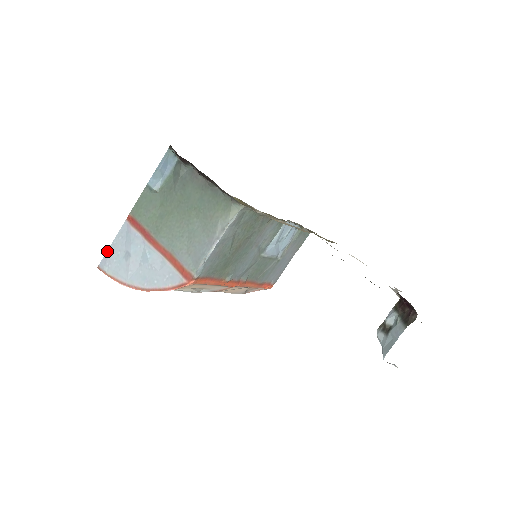
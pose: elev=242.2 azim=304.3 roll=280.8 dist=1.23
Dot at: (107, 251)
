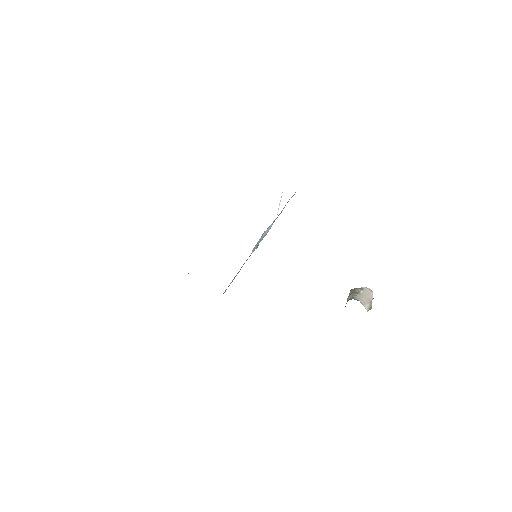
Dot at: occluded
